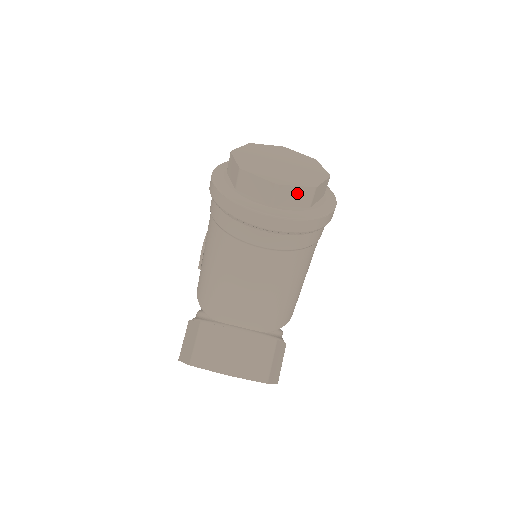
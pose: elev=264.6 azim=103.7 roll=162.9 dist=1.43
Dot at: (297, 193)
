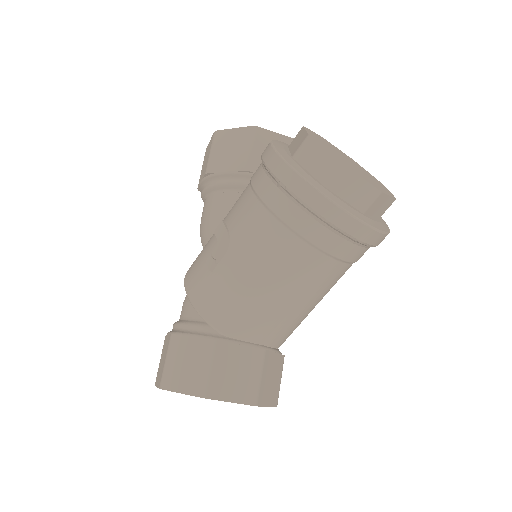
Dot at: (384, 203)
